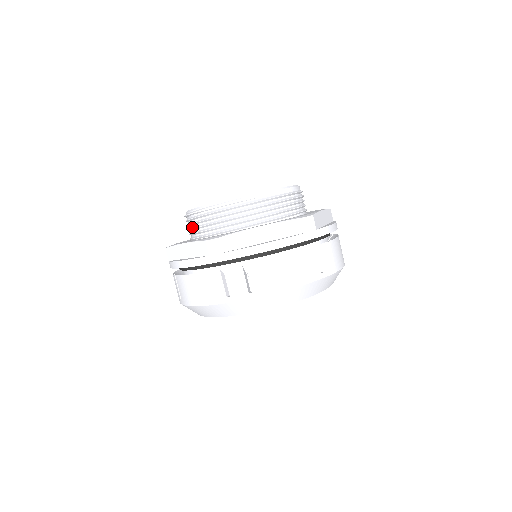
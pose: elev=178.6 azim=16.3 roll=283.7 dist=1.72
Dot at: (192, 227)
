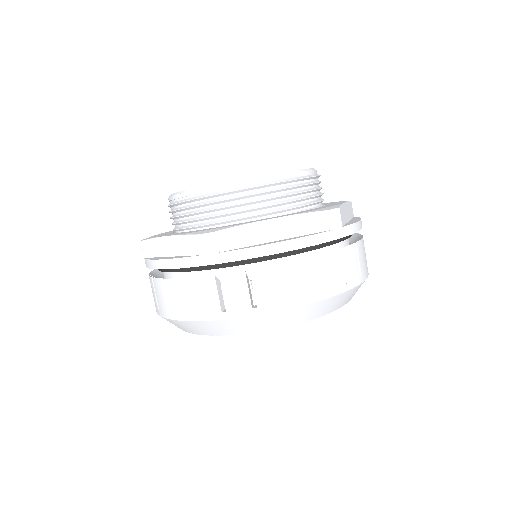
Dot at: occluded
